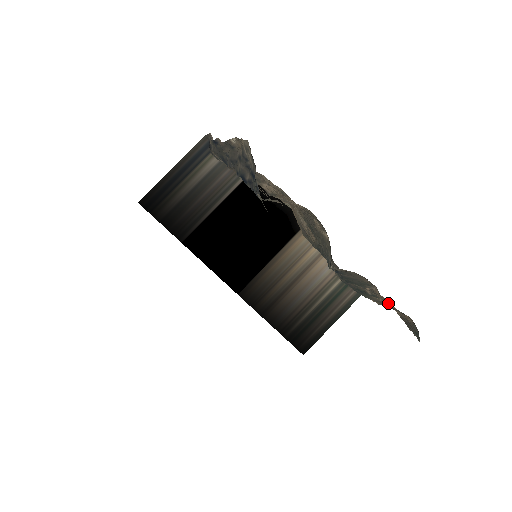
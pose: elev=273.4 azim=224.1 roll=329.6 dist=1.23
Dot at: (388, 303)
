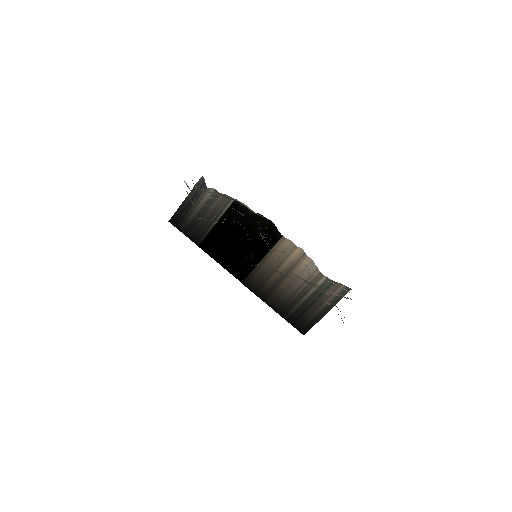
Dot at: occluded
